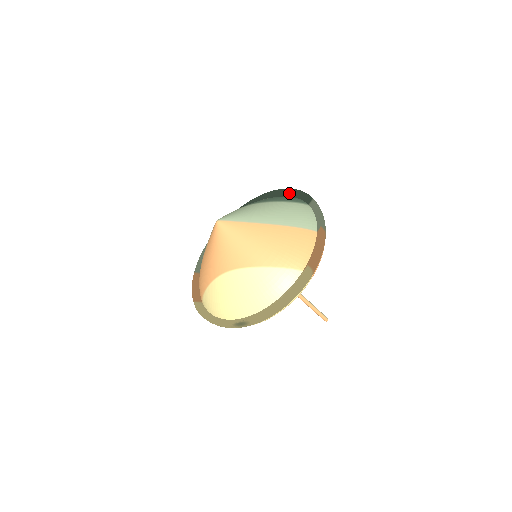
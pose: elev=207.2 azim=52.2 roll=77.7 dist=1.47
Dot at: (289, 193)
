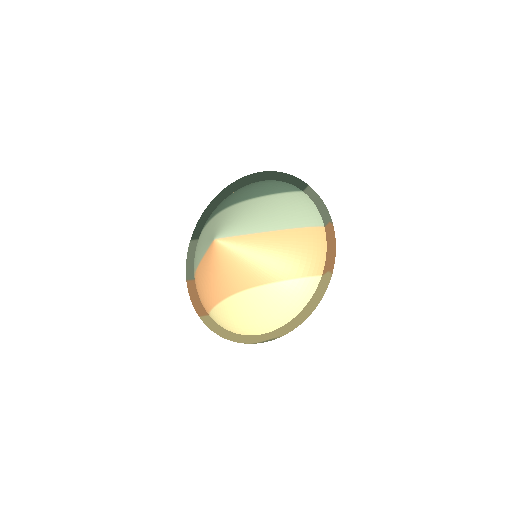
Dot at: (274, 176)
